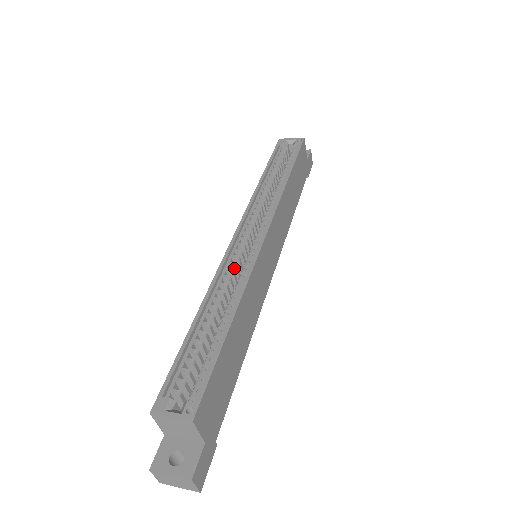
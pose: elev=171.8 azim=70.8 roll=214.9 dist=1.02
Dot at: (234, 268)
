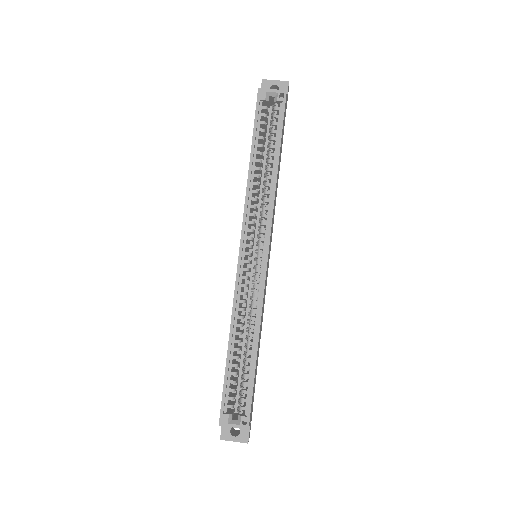
Dot at: occluded
